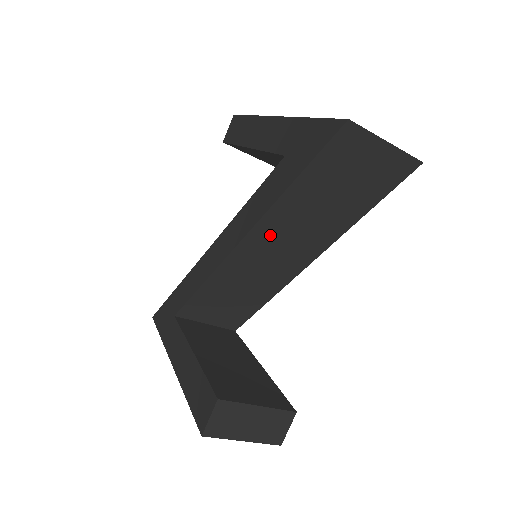
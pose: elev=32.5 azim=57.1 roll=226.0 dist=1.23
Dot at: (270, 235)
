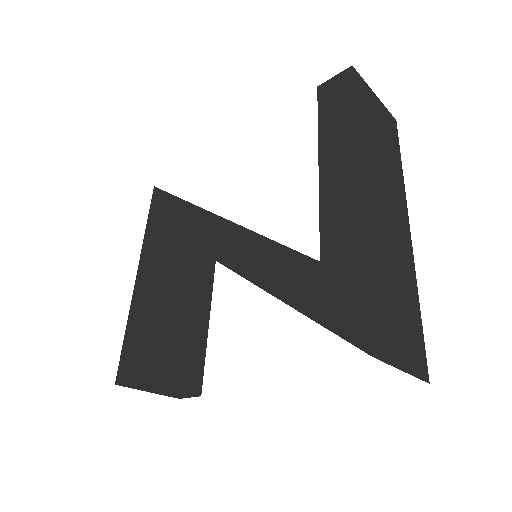
Dot at: occluded
